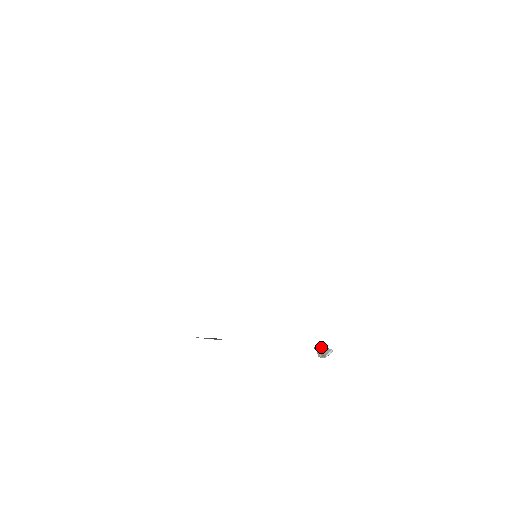
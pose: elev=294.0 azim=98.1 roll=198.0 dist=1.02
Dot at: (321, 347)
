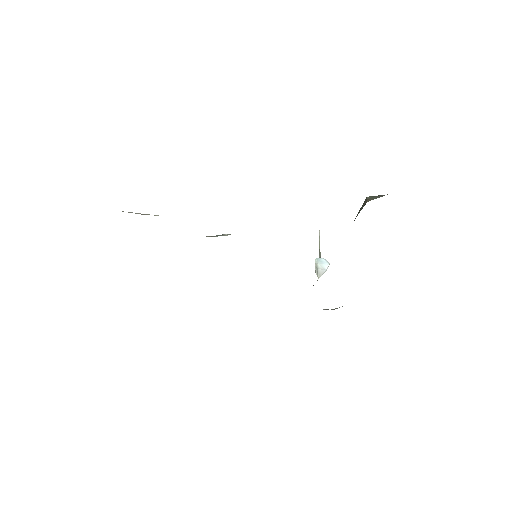
Dot at: (319, 263)
